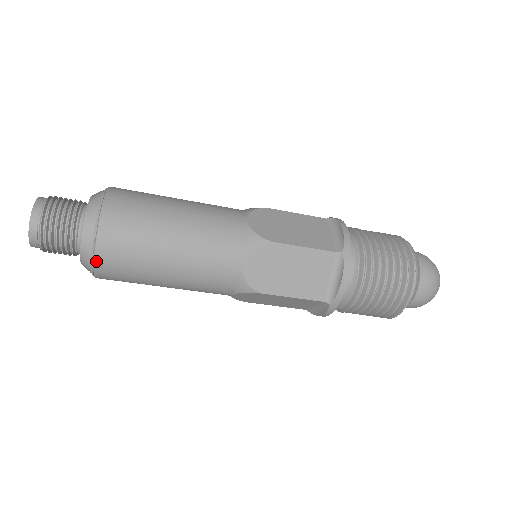
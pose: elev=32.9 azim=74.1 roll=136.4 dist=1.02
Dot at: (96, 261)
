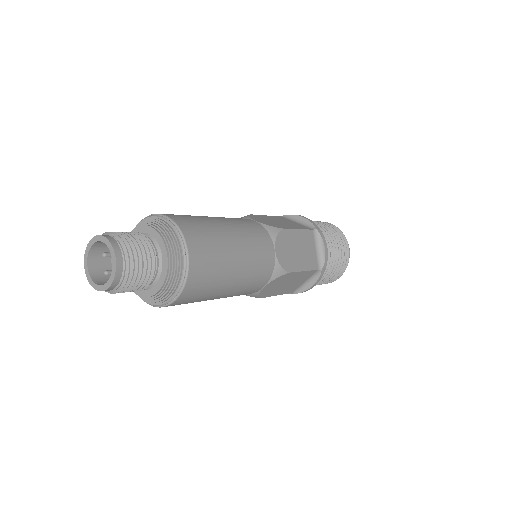
Dot at: (189, 274)
